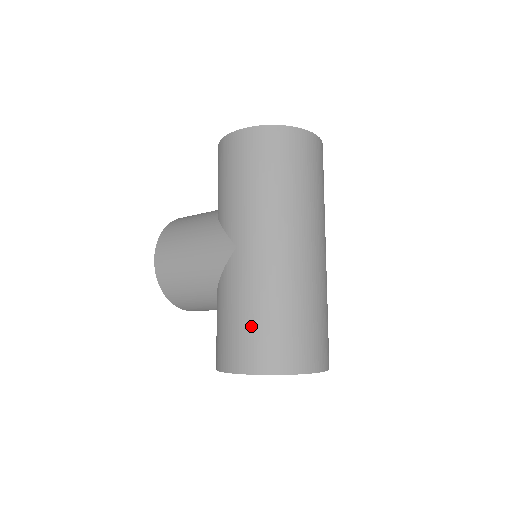
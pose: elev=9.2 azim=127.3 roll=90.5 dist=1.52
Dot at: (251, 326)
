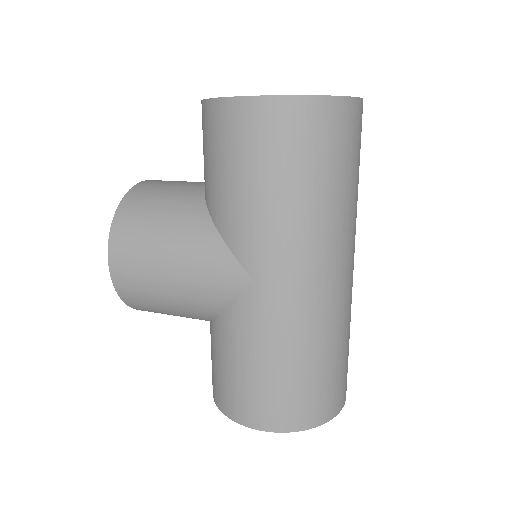
Dot at: (277, 382)
